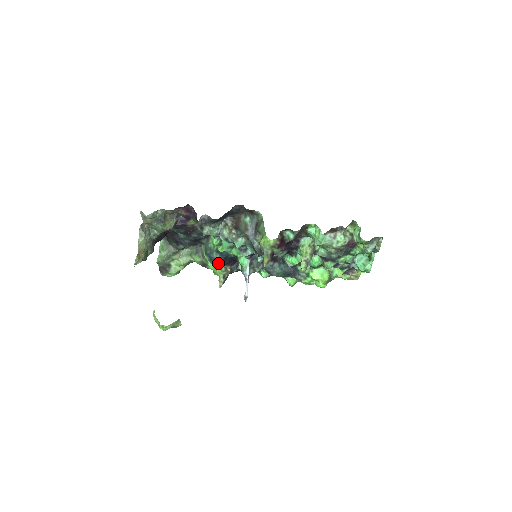
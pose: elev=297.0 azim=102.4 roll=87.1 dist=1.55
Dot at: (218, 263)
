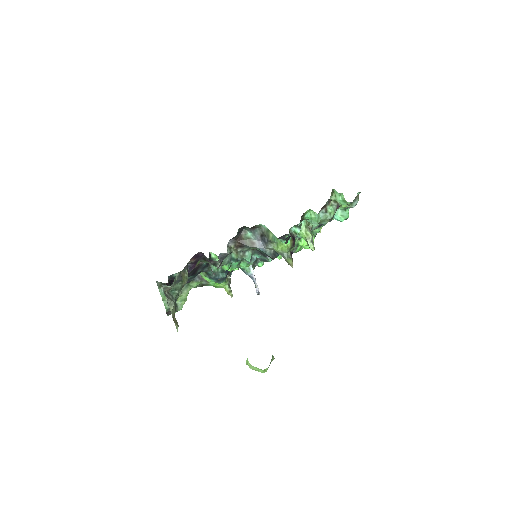
Dot at: (224, 279)
